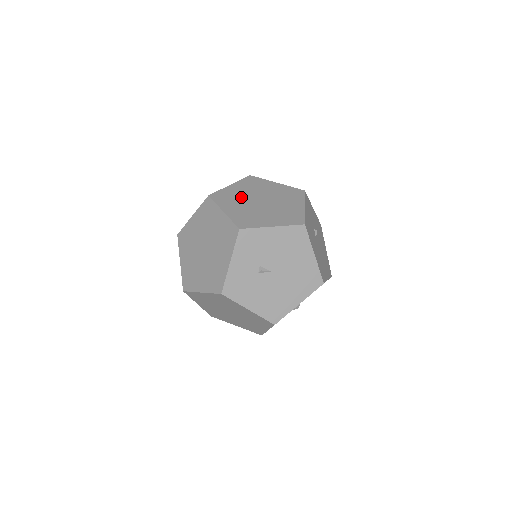
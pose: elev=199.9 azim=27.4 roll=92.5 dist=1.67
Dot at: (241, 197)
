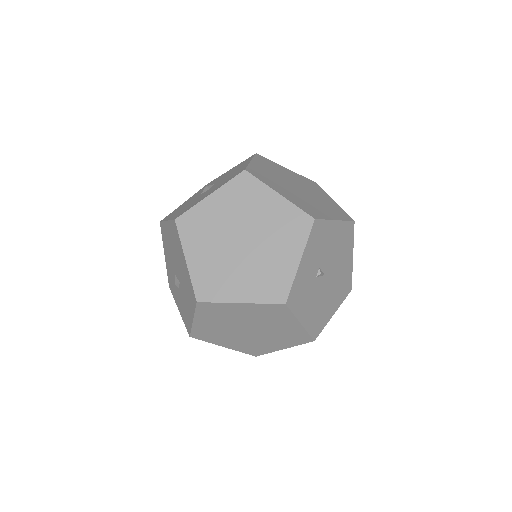
Dot at: (276, 179)
